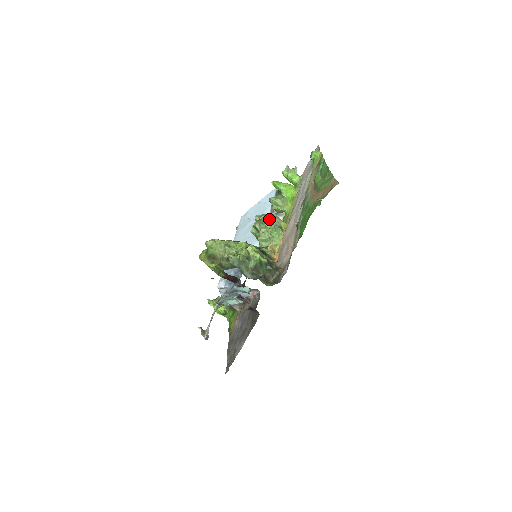
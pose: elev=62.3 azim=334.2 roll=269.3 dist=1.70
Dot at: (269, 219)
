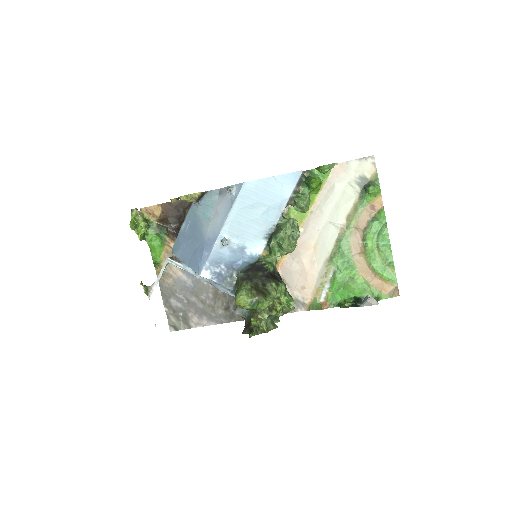
Dot at: (295, 237)
